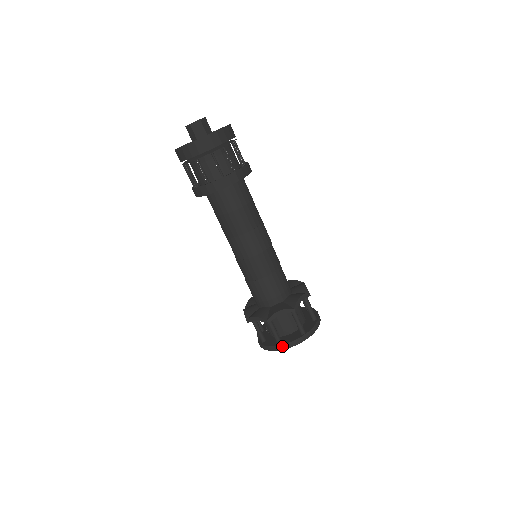
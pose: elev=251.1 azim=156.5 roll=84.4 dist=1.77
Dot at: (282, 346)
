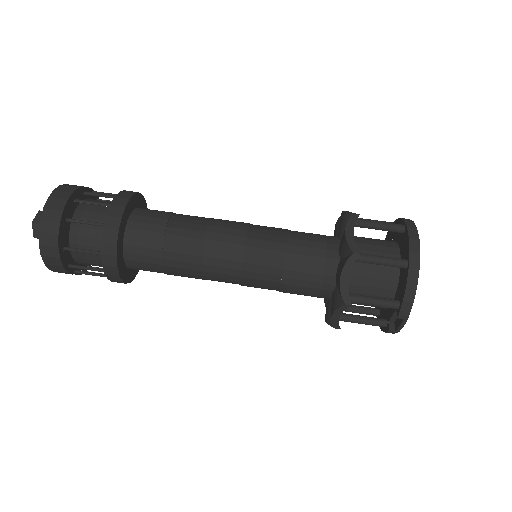
Dot at: (412, 259)
